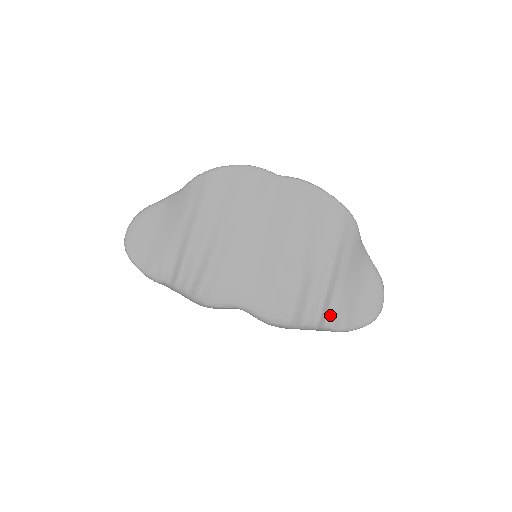
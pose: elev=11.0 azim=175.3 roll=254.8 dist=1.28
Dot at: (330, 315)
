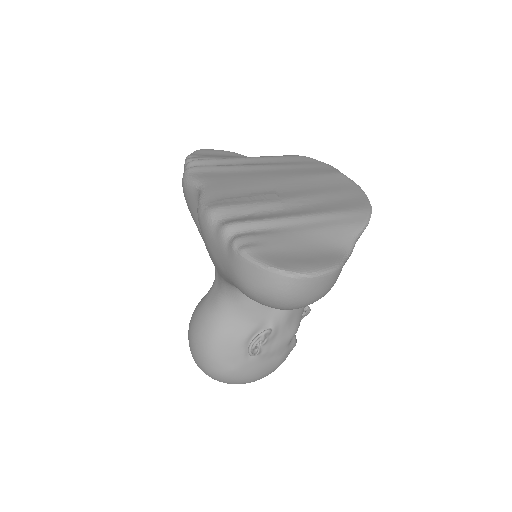
Dot at: (250, 233)
